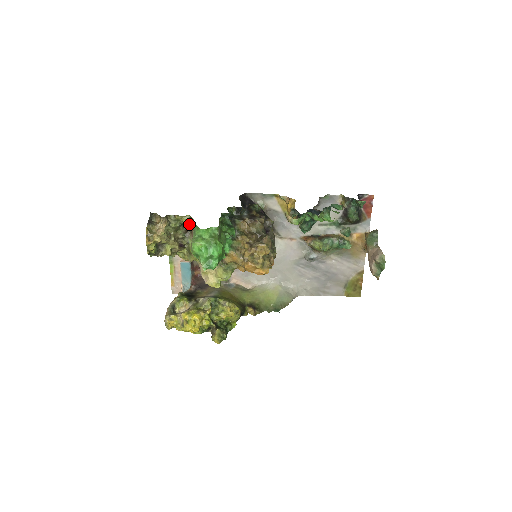
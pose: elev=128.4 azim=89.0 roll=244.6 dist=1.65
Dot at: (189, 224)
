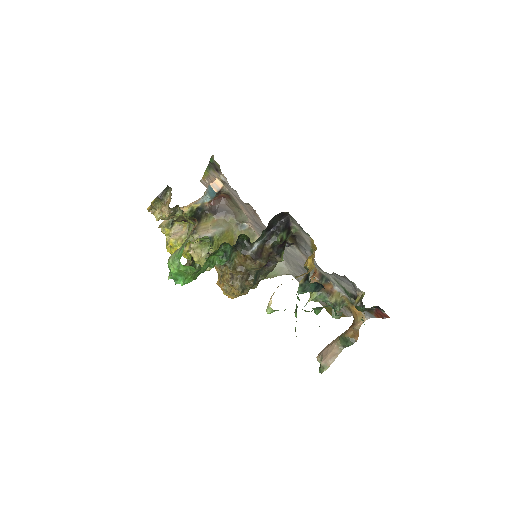
Dot at: occluded
